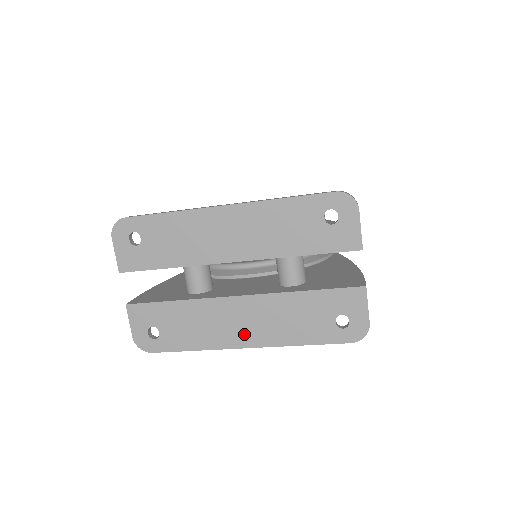
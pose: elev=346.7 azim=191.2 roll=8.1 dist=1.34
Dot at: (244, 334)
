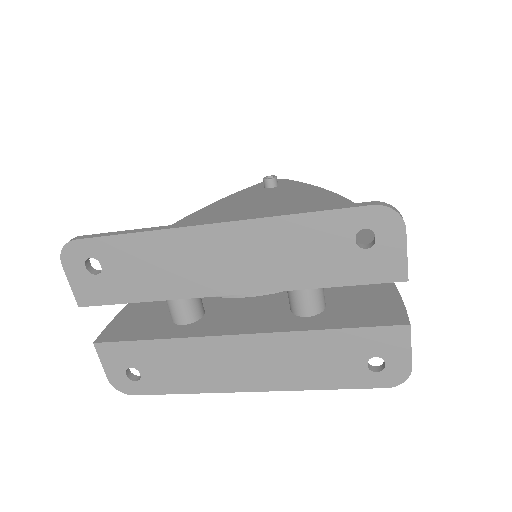
Dot at: (248, 377)
